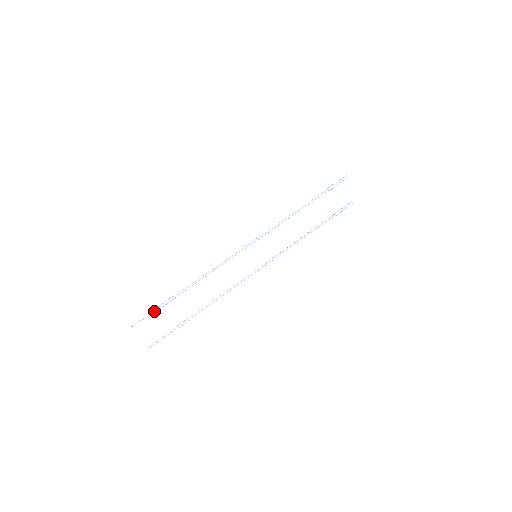
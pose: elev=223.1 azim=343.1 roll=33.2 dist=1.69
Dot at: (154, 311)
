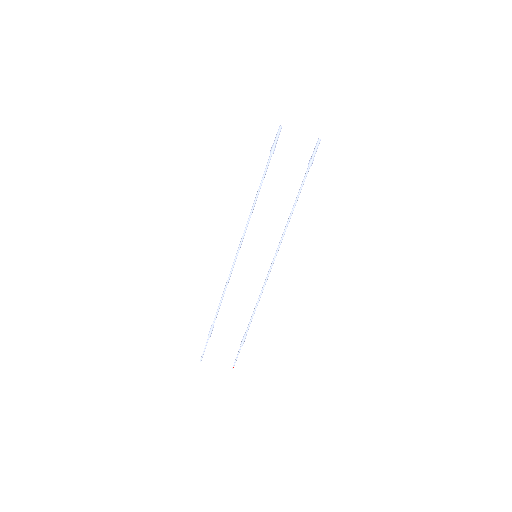
Dot at: (206, 343)
